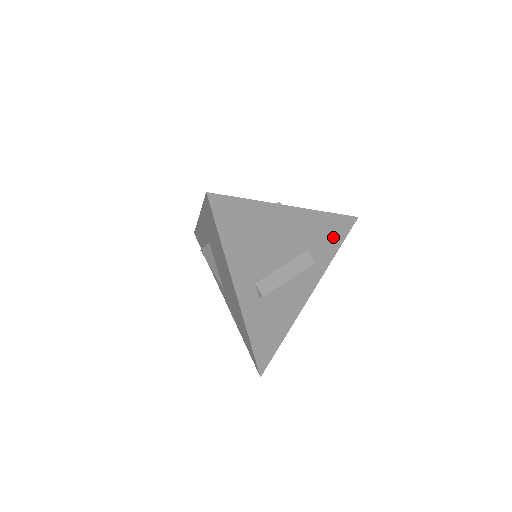
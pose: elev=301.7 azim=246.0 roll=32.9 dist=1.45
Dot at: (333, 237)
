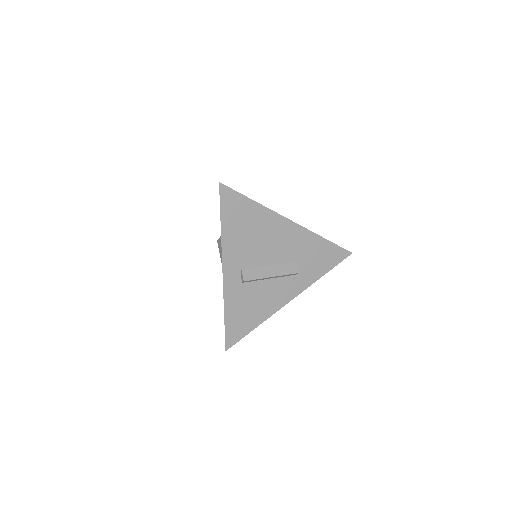
Dot at: (323, 260)
